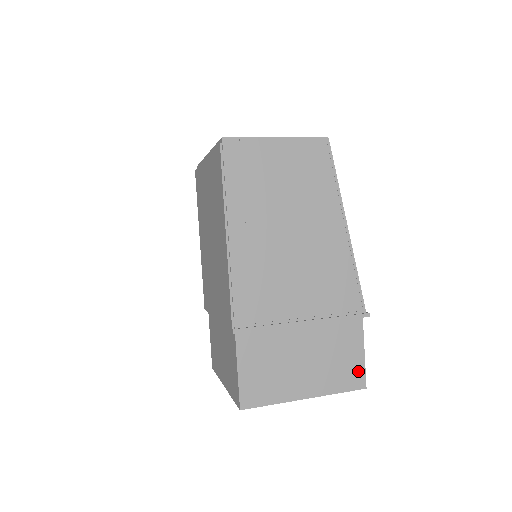
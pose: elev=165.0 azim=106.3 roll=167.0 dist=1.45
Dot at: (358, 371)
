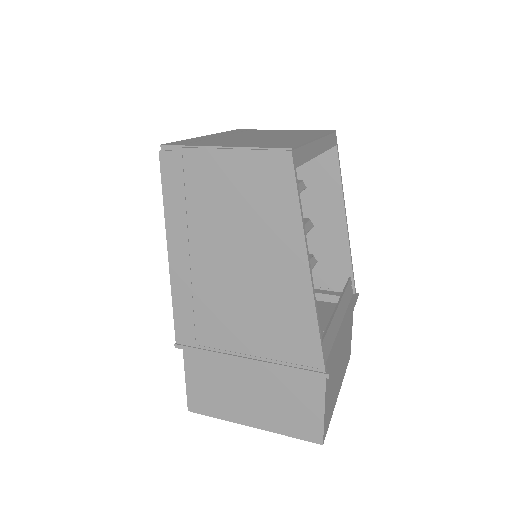
Dot at: (314, 425)
